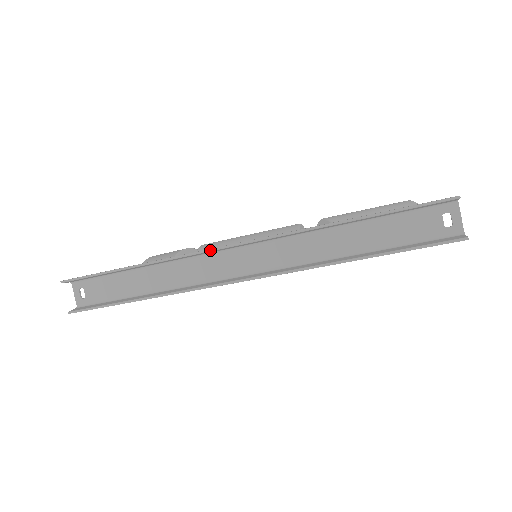
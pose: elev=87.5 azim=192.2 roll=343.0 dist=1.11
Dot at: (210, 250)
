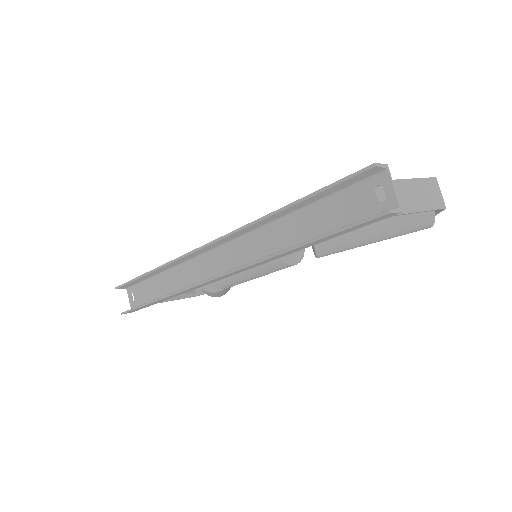
Dot at: (192, 252)
